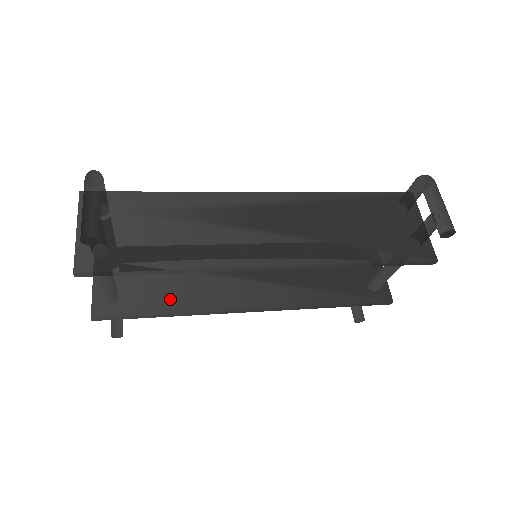
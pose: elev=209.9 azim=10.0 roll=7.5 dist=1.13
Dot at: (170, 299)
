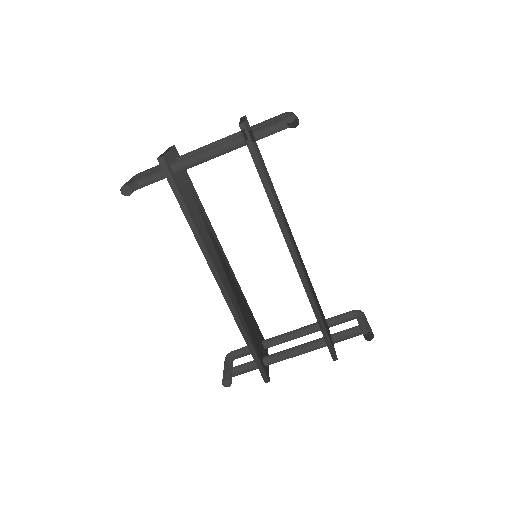
Dot at: (194, 214)
